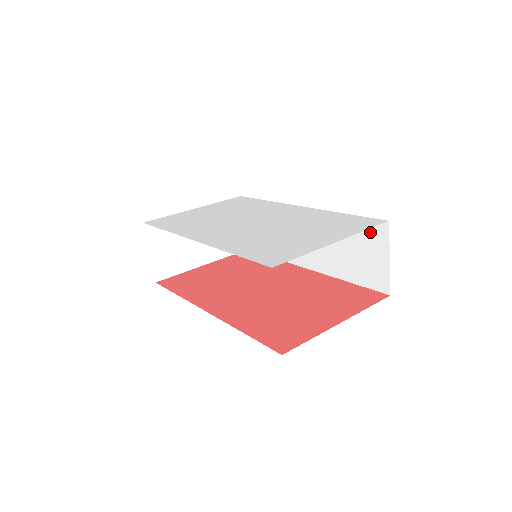
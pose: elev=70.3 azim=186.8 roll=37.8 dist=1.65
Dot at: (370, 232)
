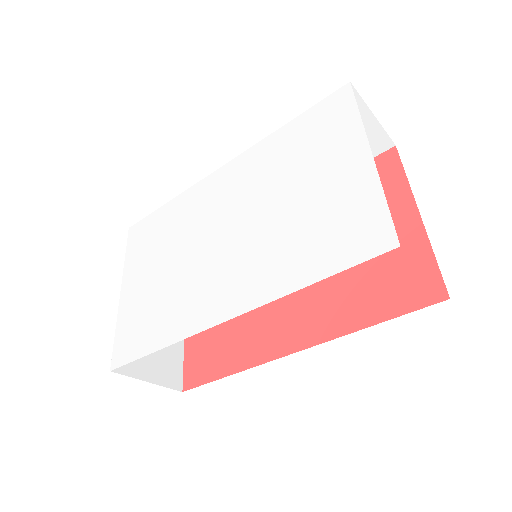
Dot at: occluded
